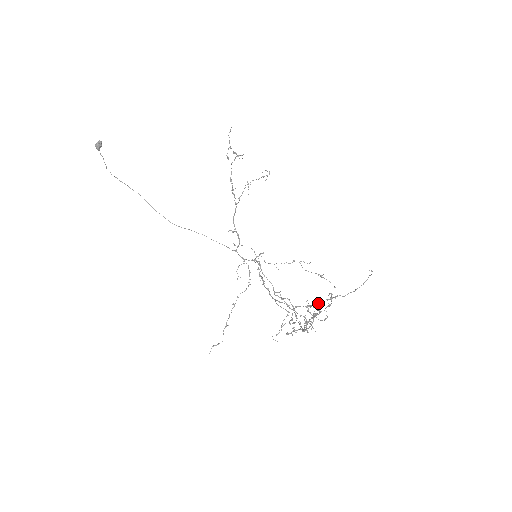
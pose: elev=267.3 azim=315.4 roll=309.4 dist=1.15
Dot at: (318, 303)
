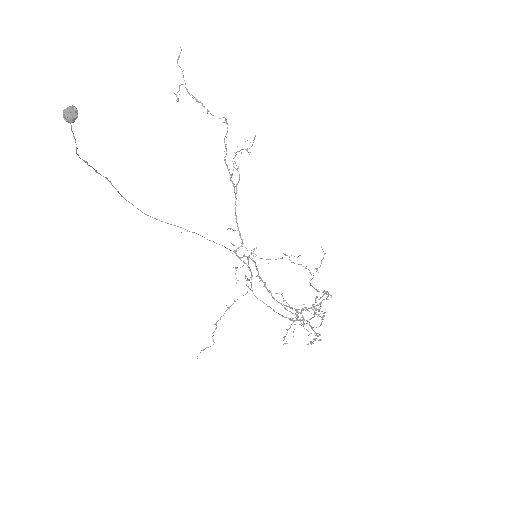
Dot at: occluded
